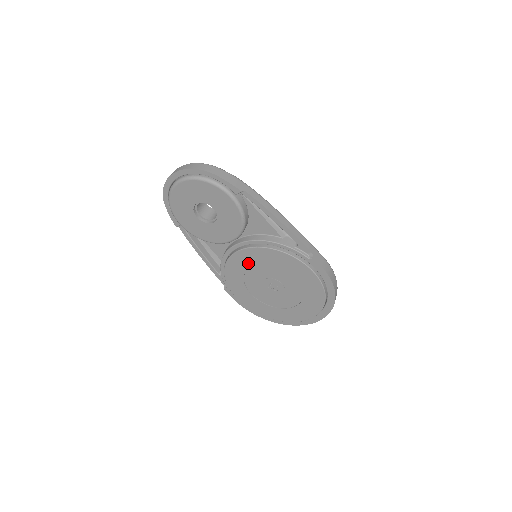
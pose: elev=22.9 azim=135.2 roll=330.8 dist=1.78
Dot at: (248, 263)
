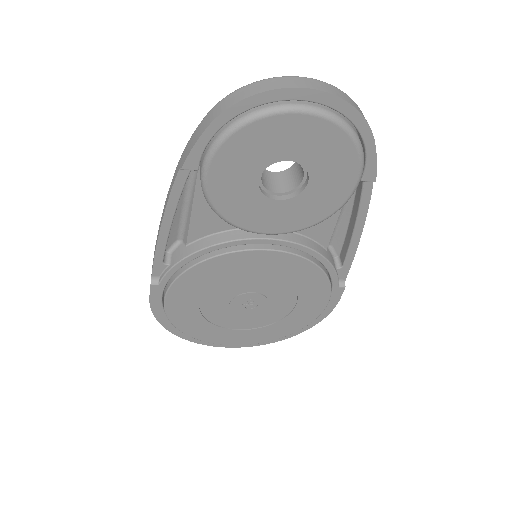
Dot at: (254, 268)
